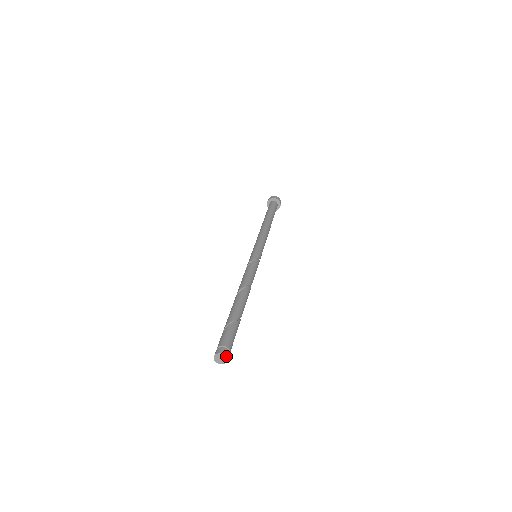
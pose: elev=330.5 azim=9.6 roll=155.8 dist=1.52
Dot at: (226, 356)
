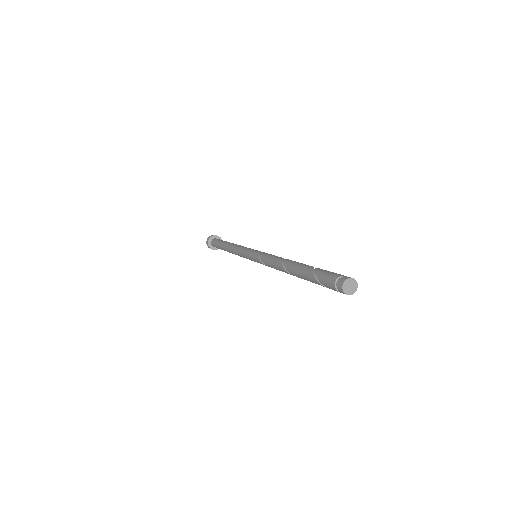
Dot at: (350, 278)
